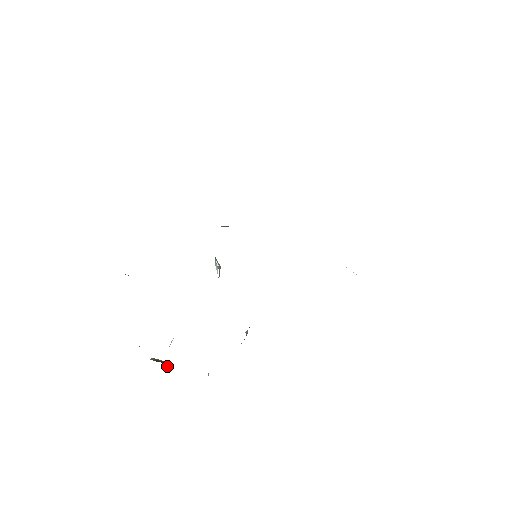
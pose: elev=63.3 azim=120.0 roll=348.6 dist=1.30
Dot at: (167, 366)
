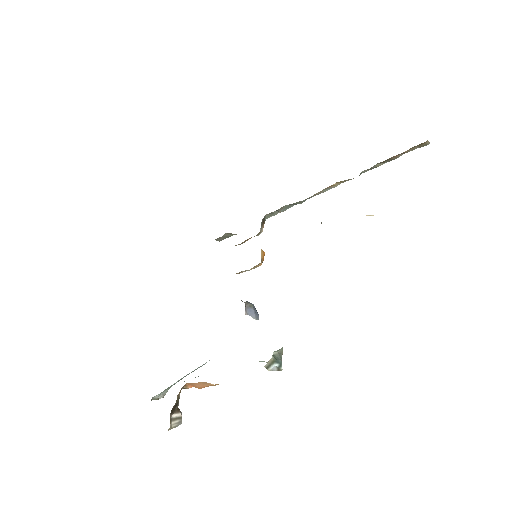
Dot at: (177, 411)
